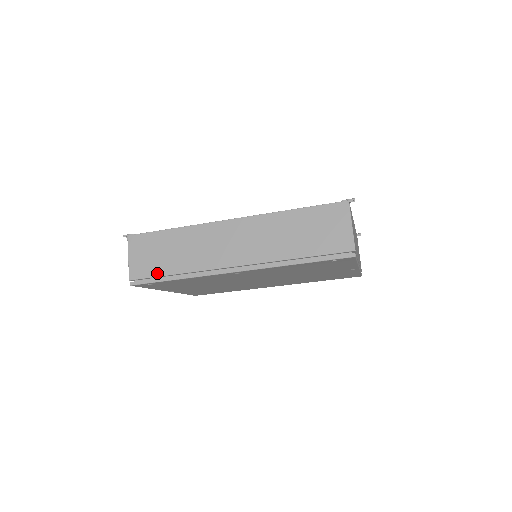
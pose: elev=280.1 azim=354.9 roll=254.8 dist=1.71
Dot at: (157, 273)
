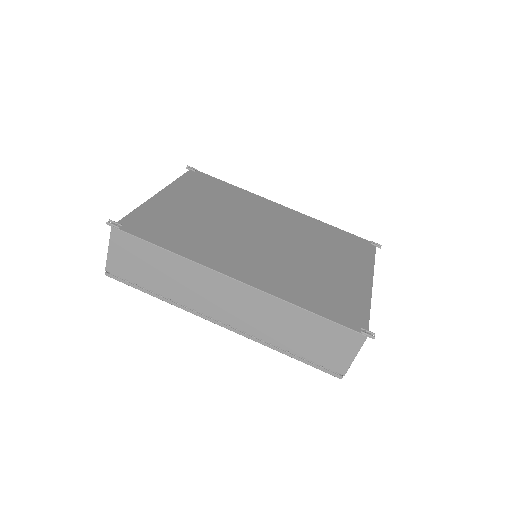
Dot at: (137, 282)
